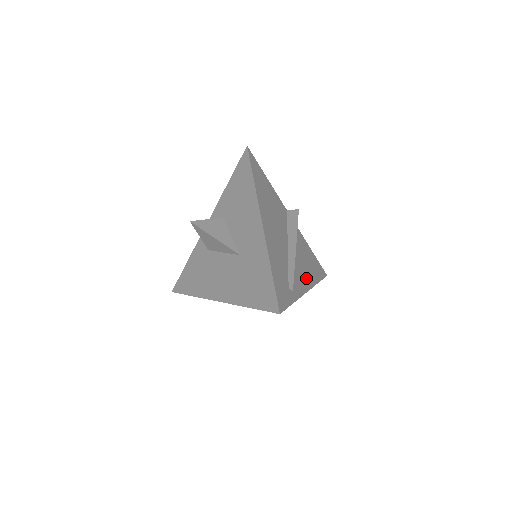
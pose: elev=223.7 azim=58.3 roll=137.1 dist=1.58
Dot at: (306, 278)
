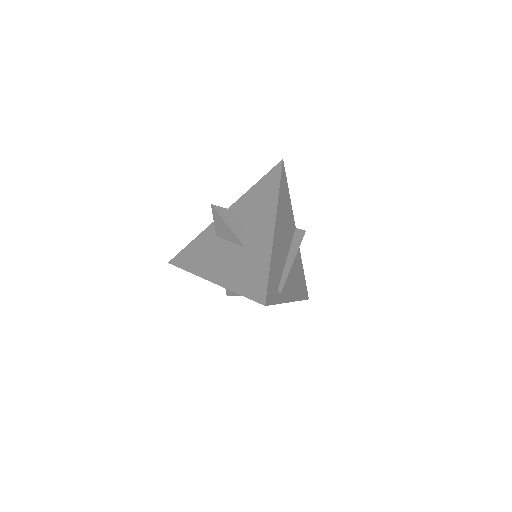
Dot at: (293, 291)
